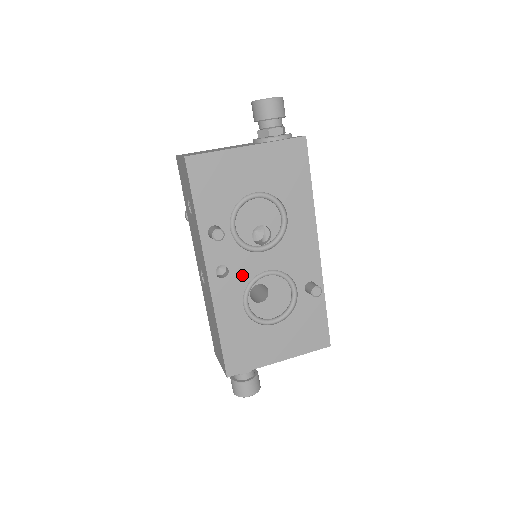
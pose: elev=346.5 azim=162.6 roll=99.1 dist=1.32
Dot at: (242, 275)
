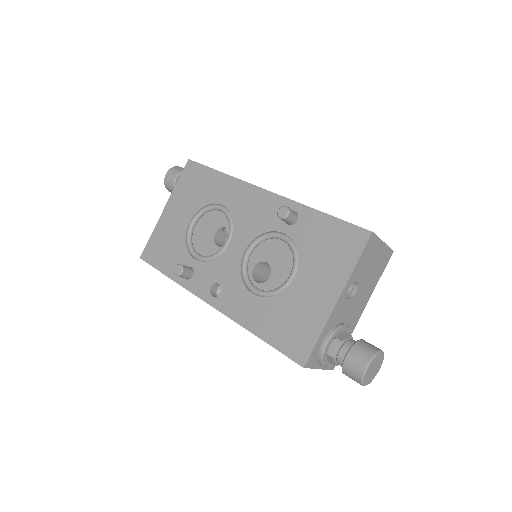
Dot at: (231, 275)
